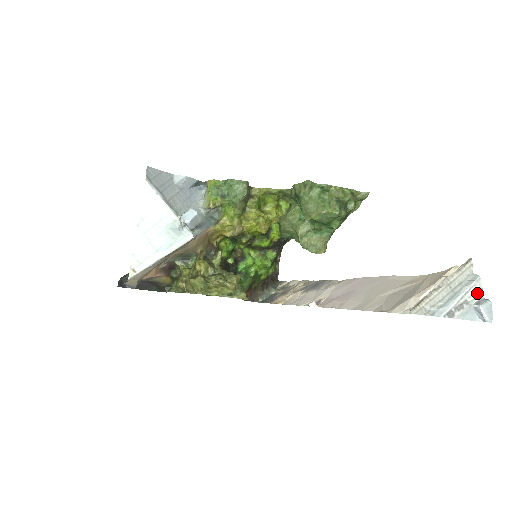
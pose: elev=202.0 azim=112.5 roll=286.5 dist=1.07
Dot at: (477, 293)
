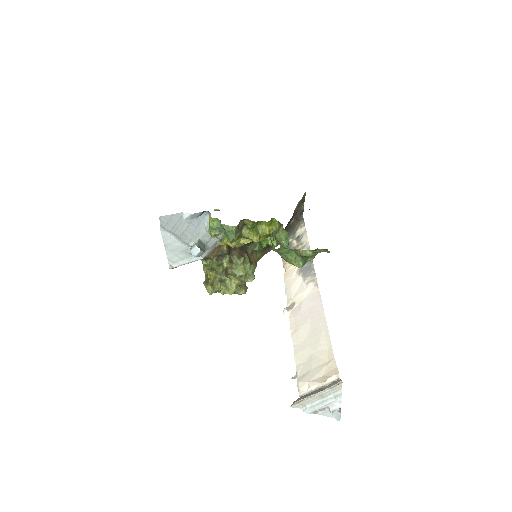
Dot at: (337, 404)
